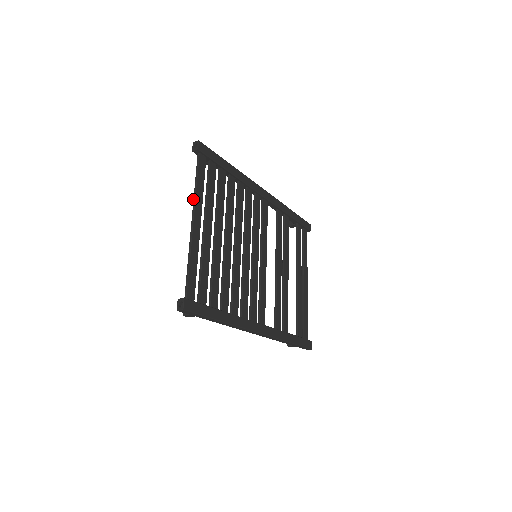
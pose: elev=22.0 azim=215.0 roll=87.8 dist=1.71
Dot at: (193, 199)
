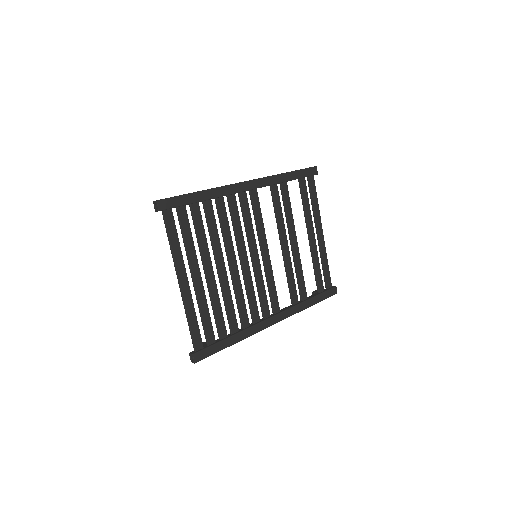
Dot at: (173, 261)
